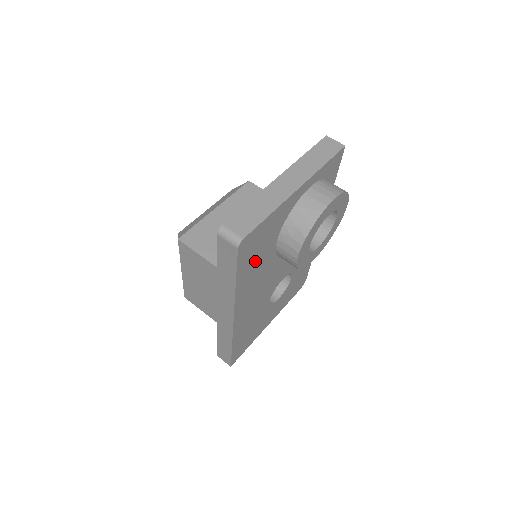
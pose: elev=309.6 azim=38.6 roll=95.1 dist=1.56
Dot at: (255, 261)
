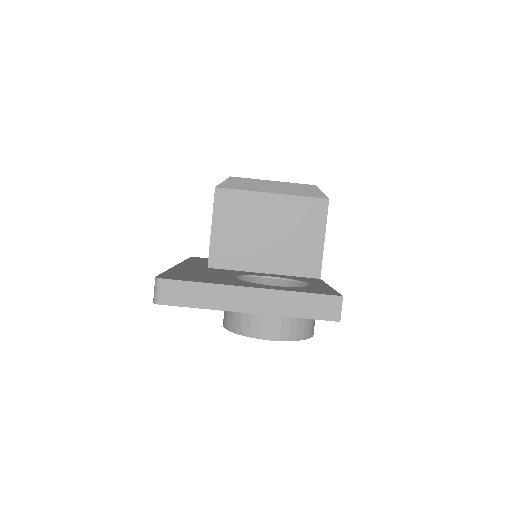
Dot at: occluded
